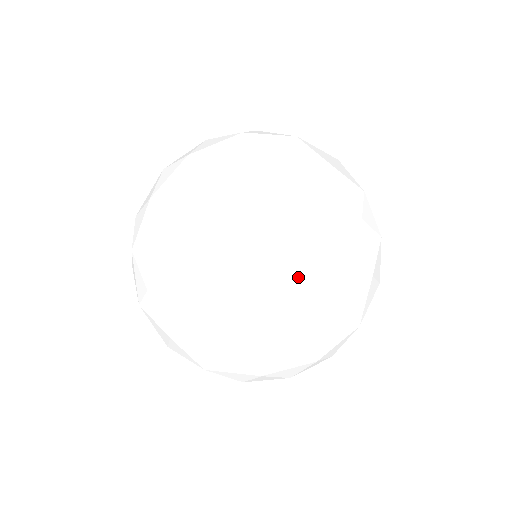
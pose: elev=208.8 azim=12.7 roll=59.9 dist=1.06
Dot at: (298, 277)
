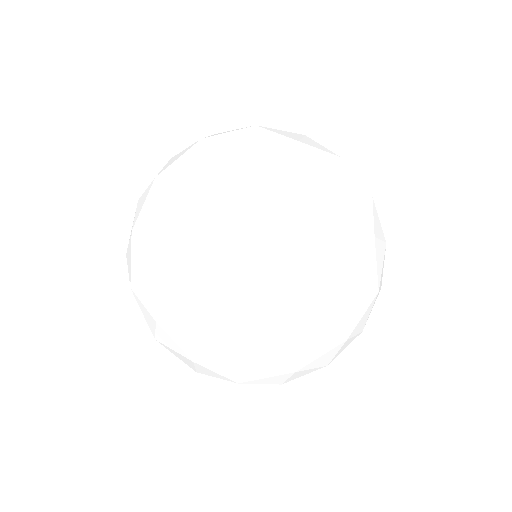
Dot at: (158, 304)
